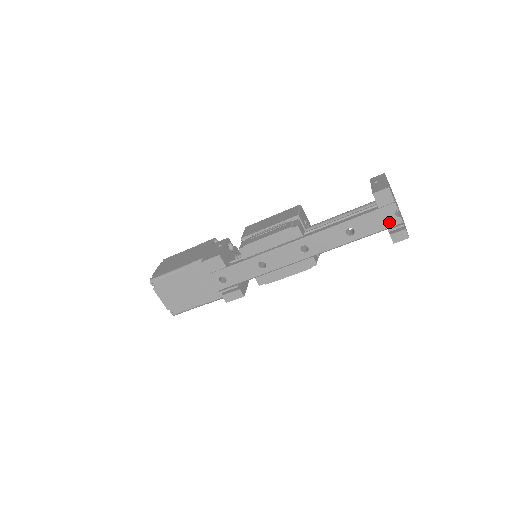
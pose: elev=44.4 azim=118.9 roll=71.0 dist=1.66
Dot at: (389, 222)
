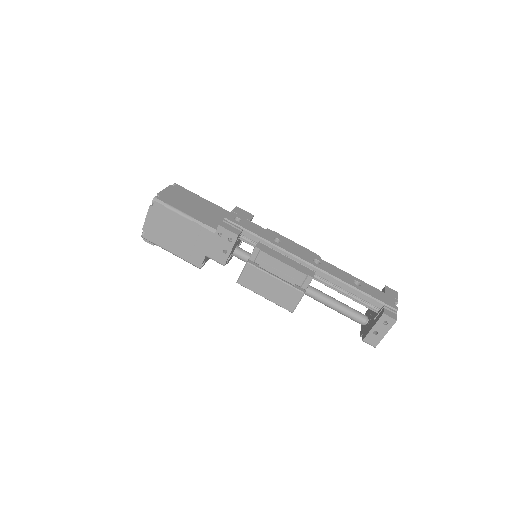
Dot at: (388, 302)
